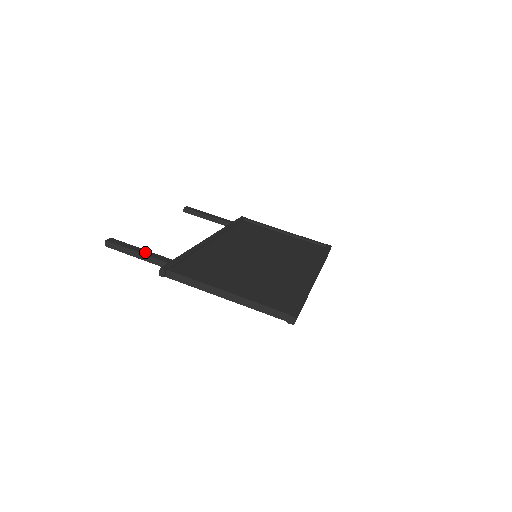
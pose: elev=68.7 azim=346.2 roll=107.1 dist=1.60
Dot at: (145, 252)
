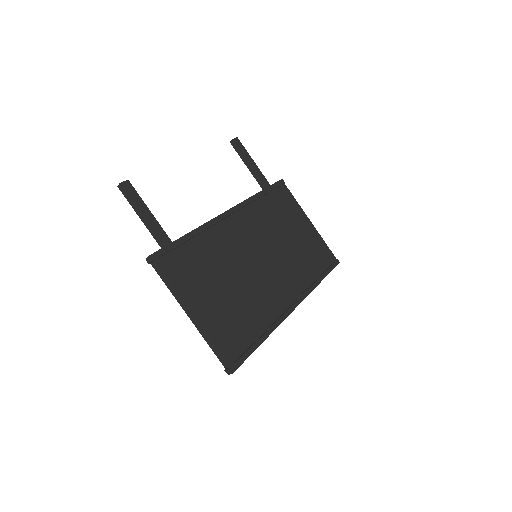
Dot at: (150, 218)
